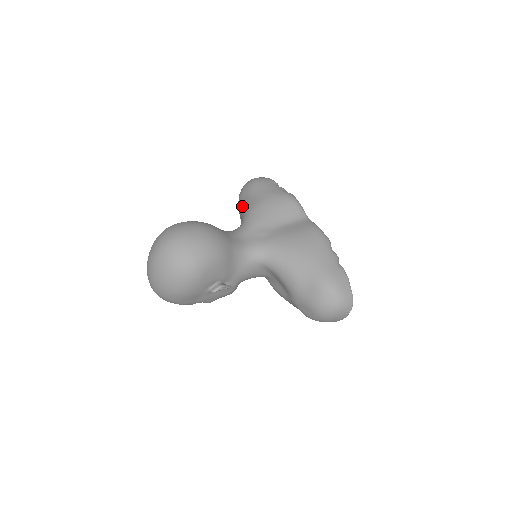
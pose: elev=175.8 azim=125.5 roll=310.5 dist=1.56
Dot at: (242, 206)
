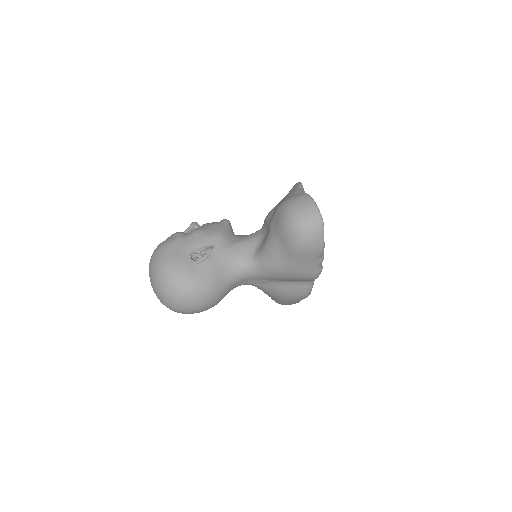
Dot at: (273, 243)
